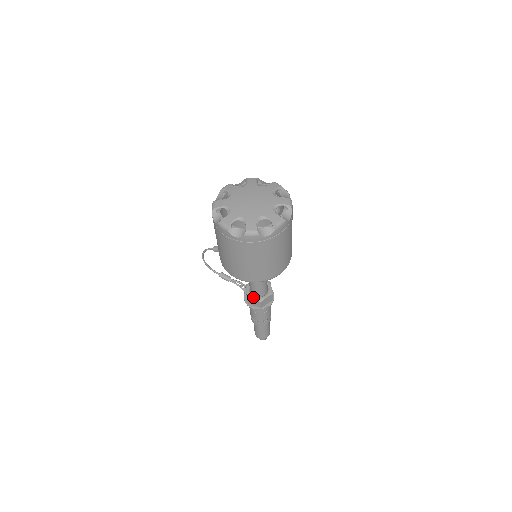
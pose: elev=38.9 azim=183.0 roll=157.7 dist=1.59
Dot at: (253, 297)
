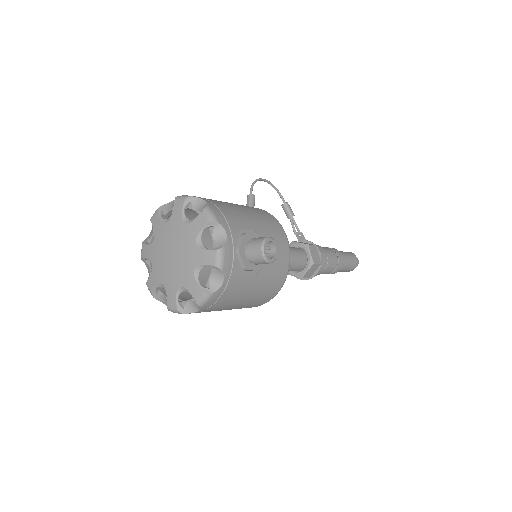
Dot at: occluded
